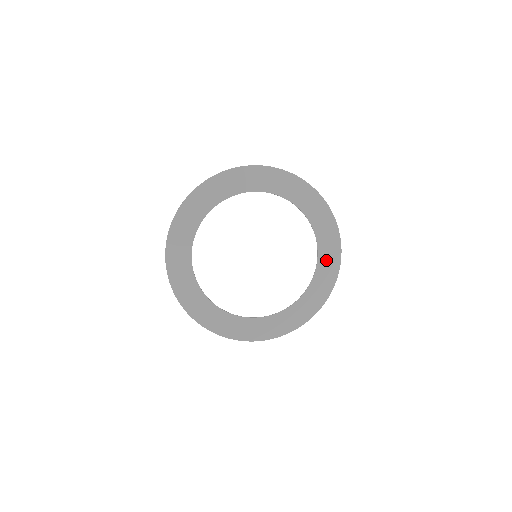
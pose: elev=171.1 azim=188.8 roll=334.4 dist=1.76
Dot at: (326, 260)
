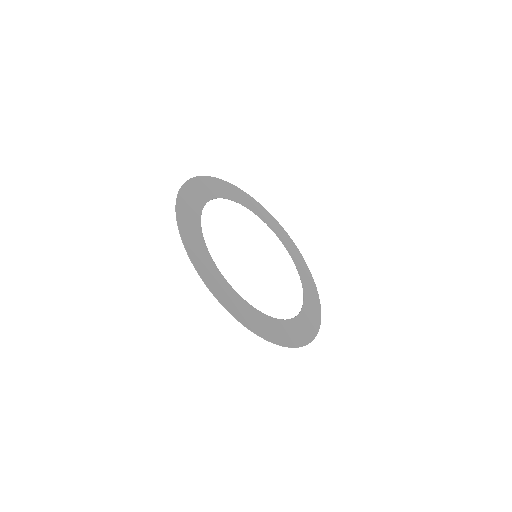
Dot at: (294, 329)
